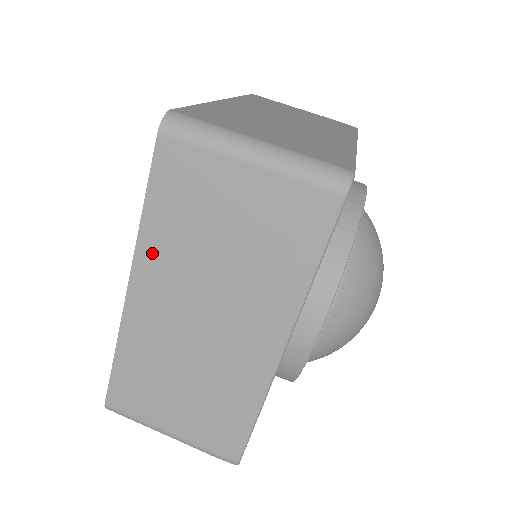
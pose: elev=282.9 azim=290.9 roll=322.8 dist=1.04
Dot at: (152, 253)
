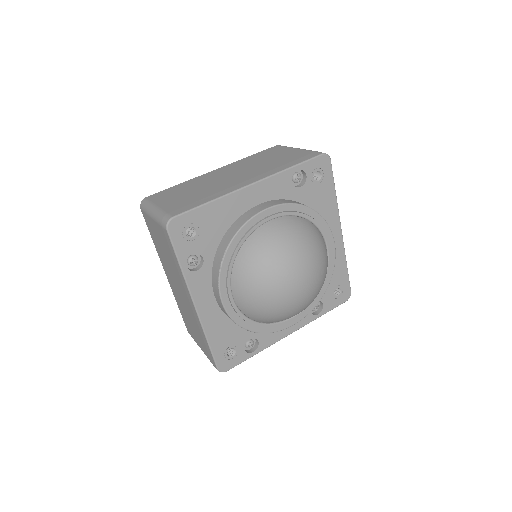
Dot at: (238, 163)
